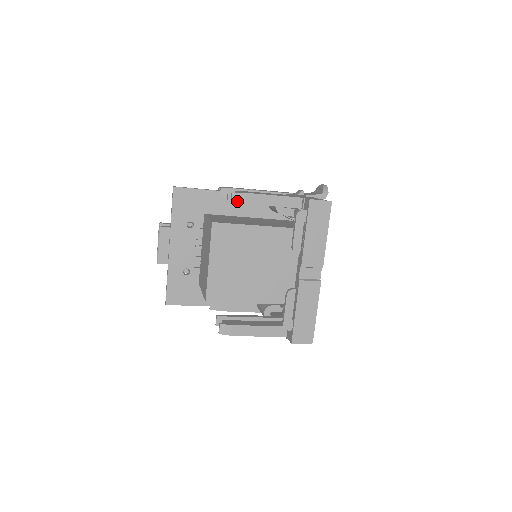
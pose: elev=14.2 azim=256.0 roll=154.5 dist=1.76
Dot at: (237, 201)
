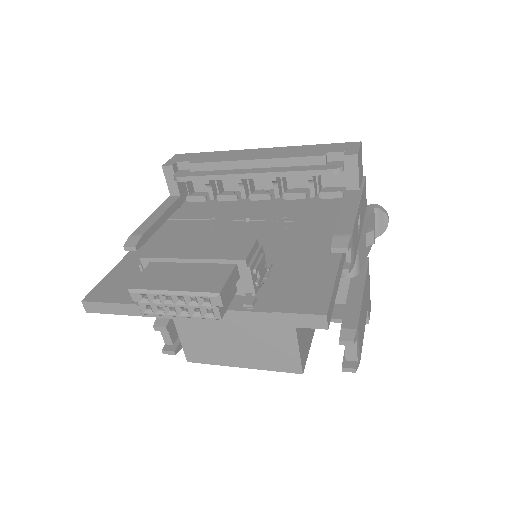
Dot at: occluded
